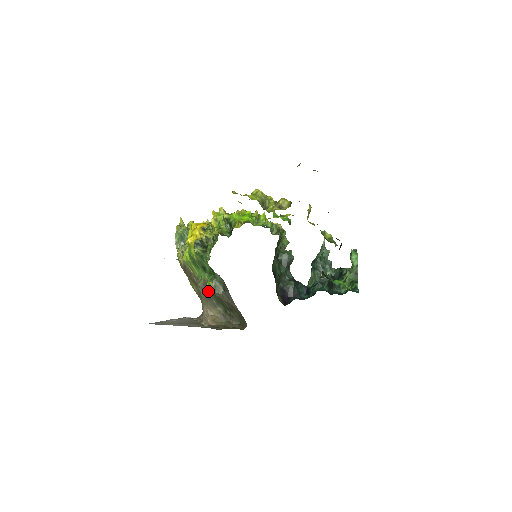
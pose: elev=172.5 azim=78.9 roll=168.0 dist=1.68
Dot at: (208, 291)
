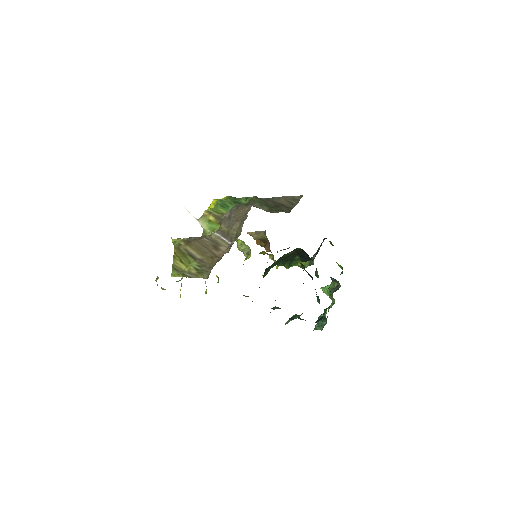
Dot at: (248, 203)
